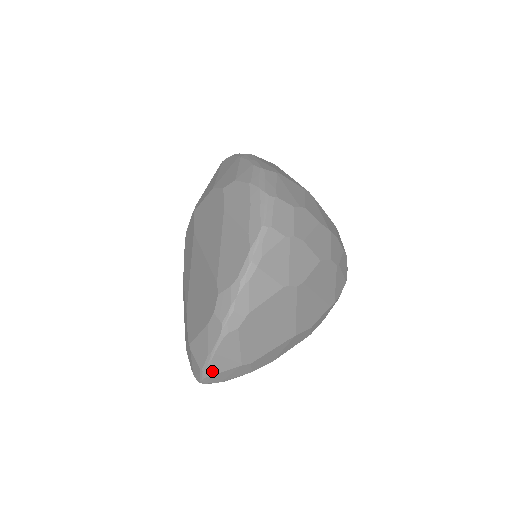
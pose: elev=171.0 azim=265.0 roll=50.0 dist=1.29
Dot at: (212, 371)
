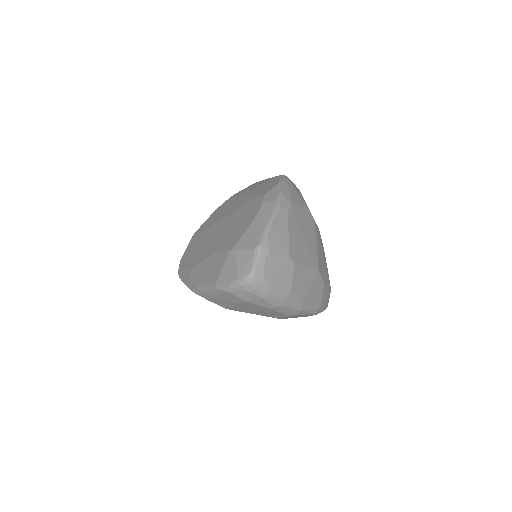
Dot at: (267, 248)
